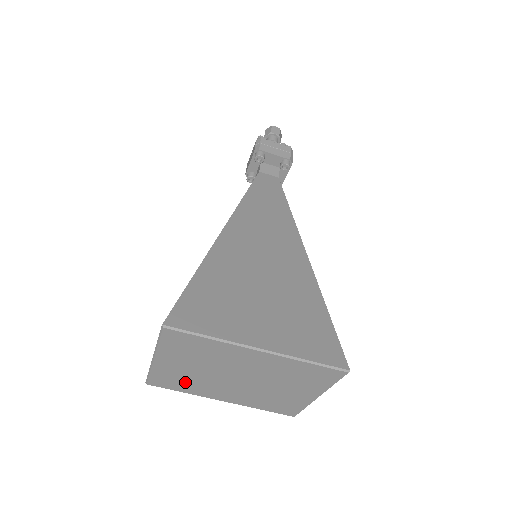
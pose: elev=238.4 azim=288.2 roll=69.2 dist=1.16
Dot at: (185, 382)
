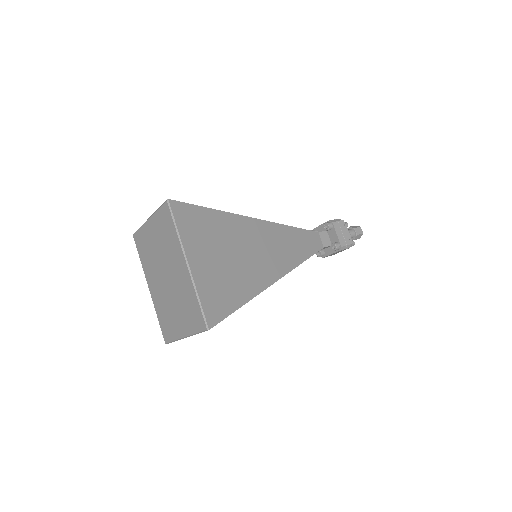
Dot at: (147, 253)
